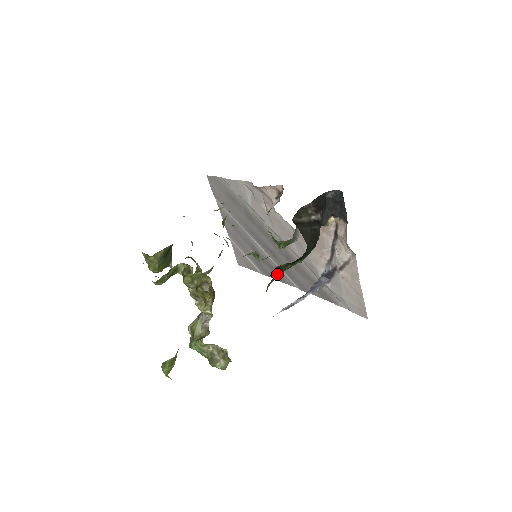
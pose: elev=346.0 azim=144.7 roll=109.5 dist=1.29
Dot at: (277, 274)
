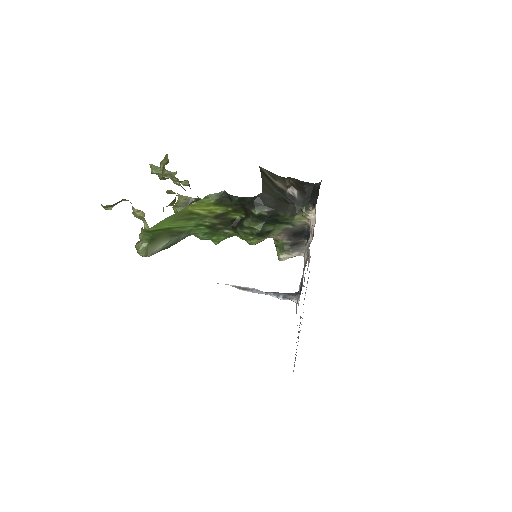
Dot at: (222, 195)
